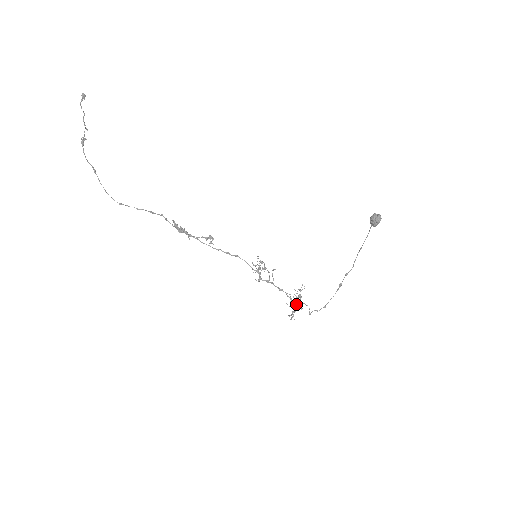
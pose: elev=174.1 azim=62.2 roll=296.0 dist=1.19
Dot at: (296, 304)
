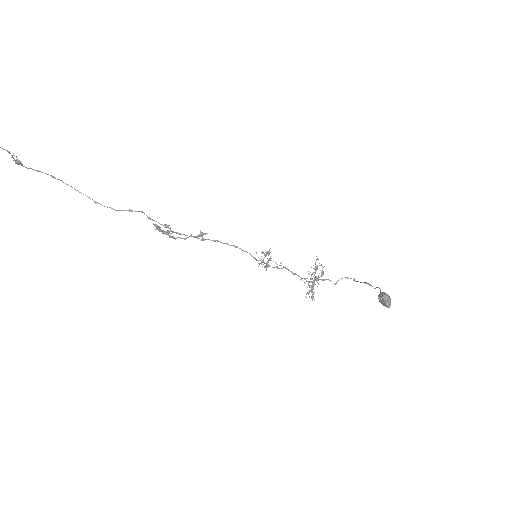
Dot at: occluded
